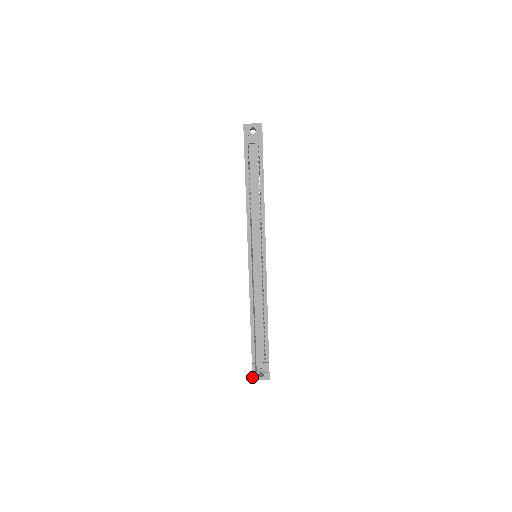
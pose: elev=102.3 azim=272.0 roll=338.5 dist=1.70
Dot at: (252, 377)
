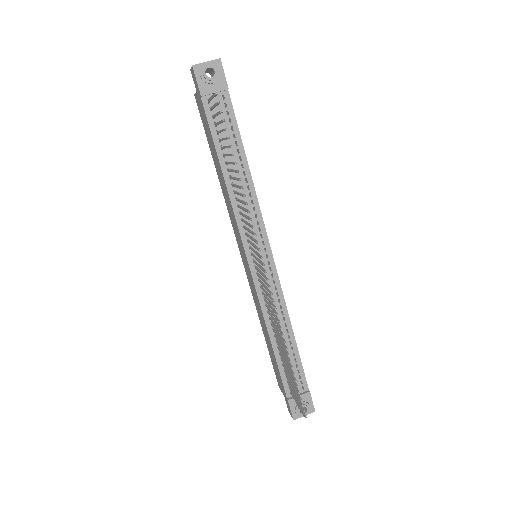
Dot at: (292, 416)
